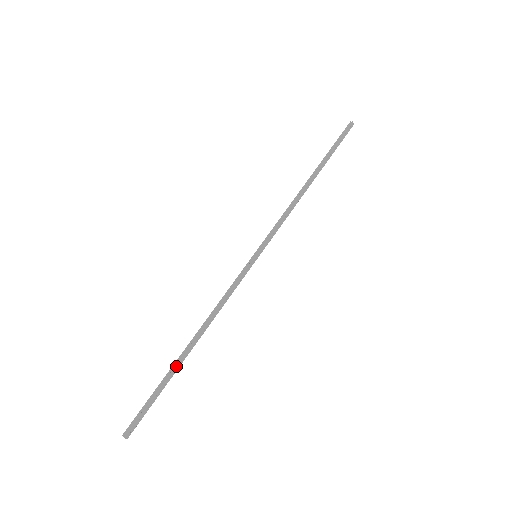
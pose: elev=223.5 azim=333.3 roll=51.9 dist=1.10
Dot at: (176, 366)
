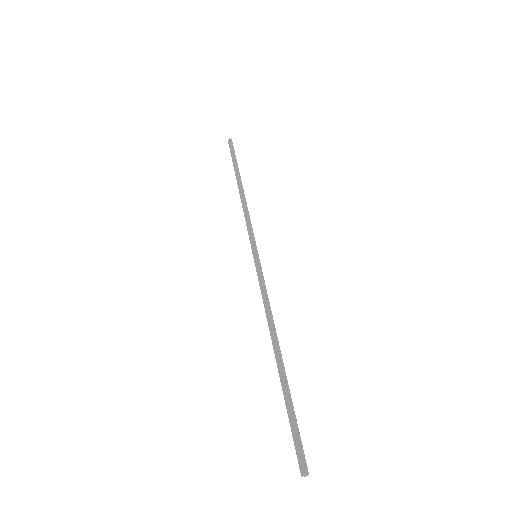
Dot at: occluded
